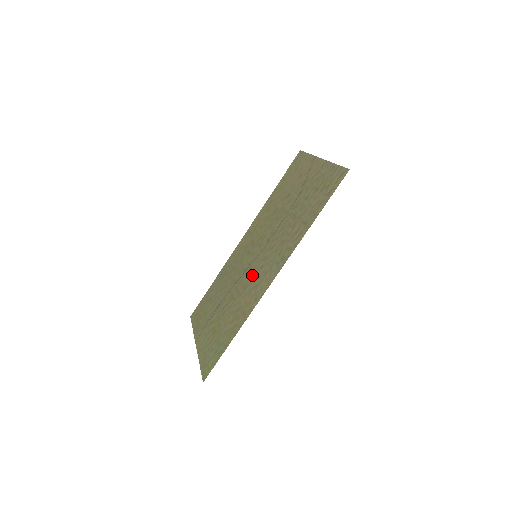
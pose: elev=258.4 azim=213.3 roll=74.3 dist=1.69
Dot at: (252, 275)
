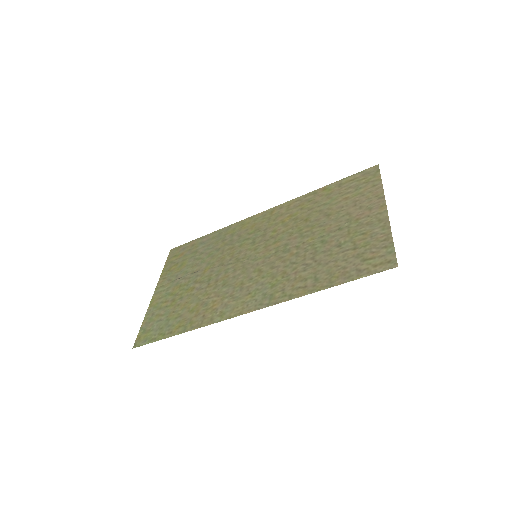
Dot at: (238, 277)
